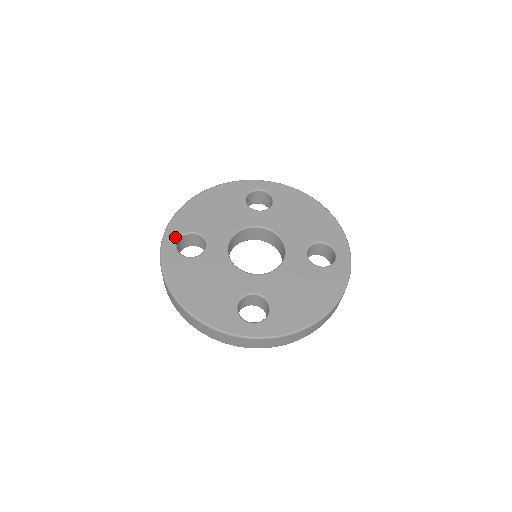
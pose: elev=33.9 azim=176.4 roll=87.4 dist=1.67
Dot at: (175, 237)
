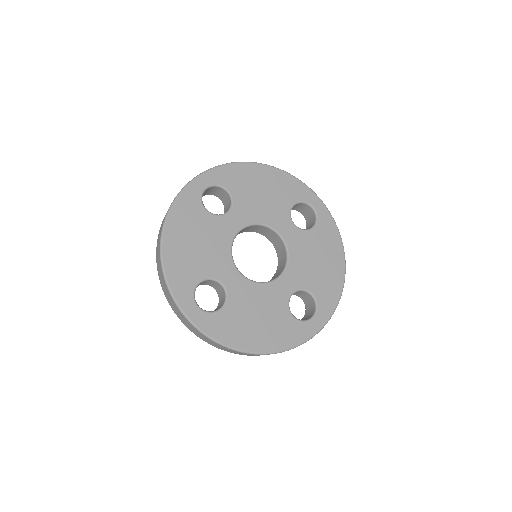
Dot at: (212, 182)
